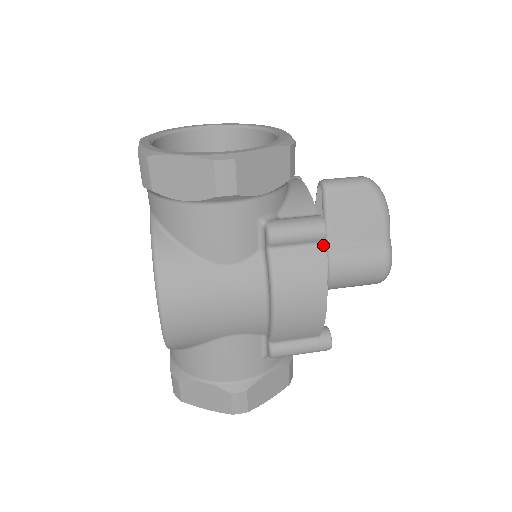
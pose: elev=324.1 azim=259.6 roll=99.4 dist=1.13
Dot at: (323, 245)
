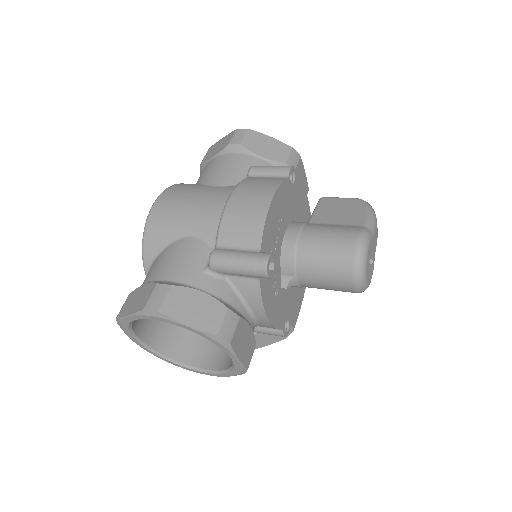
Dot at: (287, 178)
